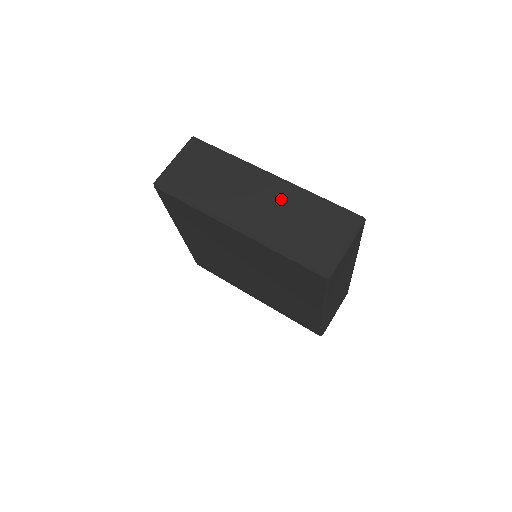
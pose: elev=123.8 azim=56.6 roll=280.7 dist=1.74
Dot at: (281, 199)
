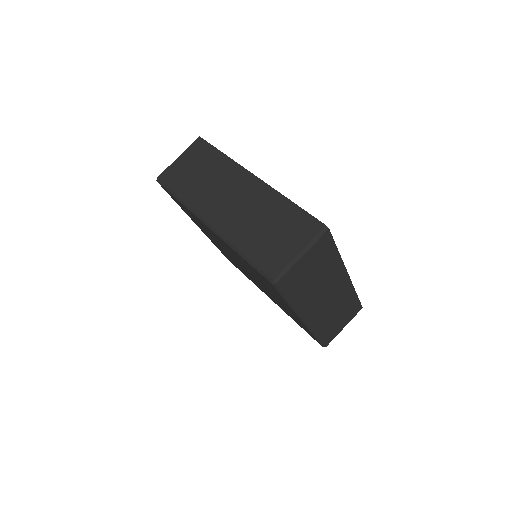
Dot at: (255, 200)
